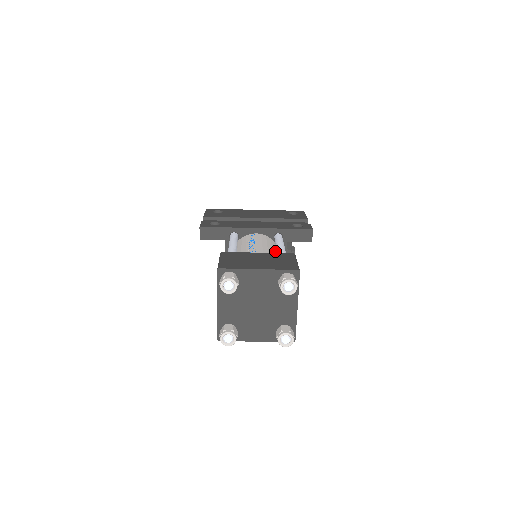
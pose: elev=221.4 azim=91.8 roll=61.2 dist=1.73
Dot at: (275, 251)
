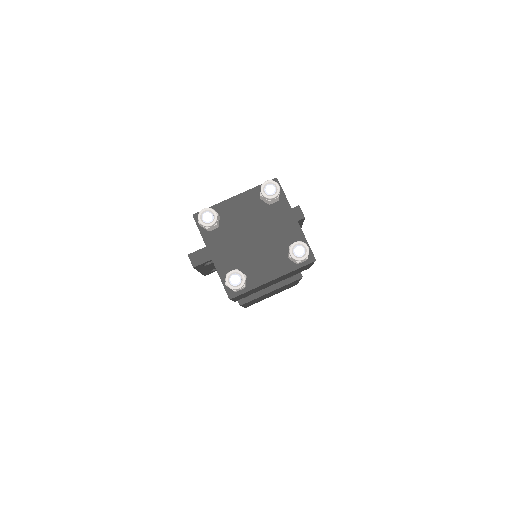
Dot at: occluded
